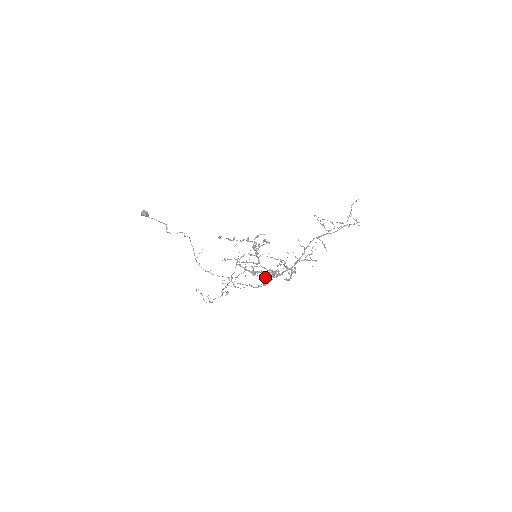
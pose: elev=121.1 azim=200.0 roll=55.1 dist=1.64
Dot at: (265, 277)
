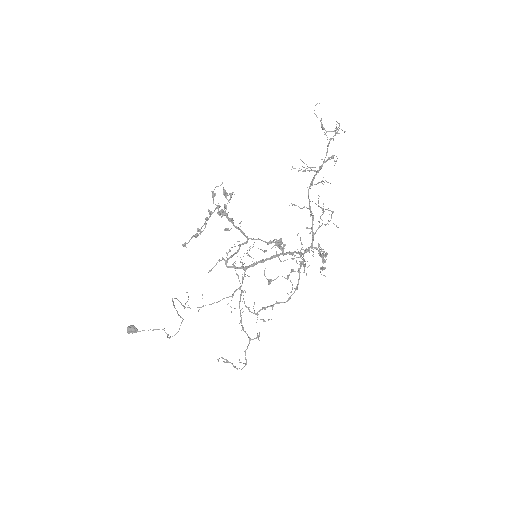
Dot at: (287, 277)
